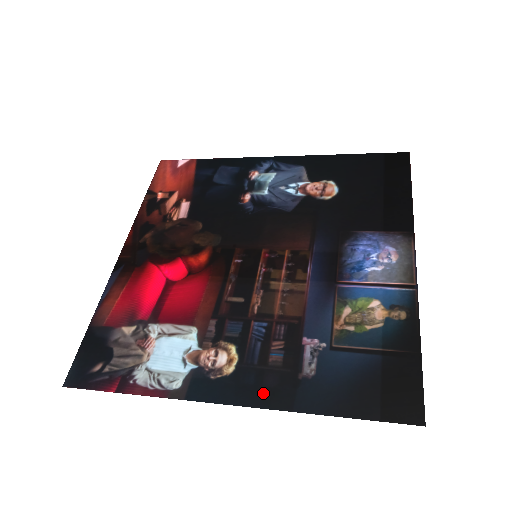
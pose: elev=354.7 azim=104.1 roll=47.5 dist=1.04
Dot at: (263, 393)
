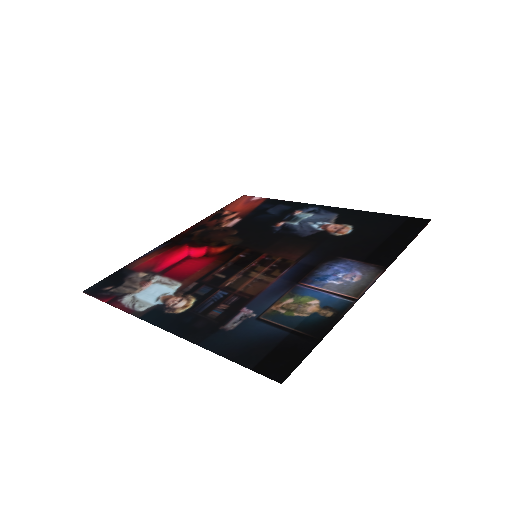
Dot at: (189, 329)
